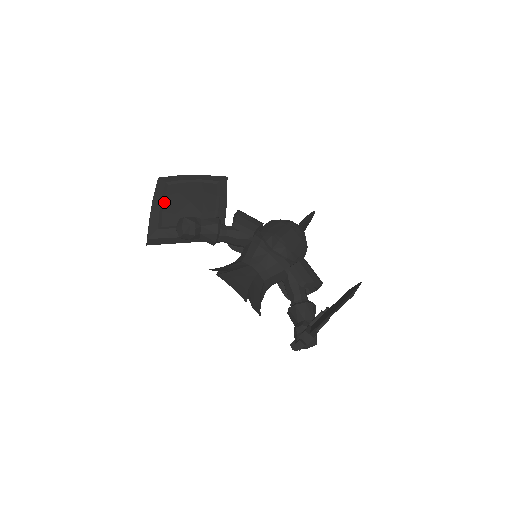
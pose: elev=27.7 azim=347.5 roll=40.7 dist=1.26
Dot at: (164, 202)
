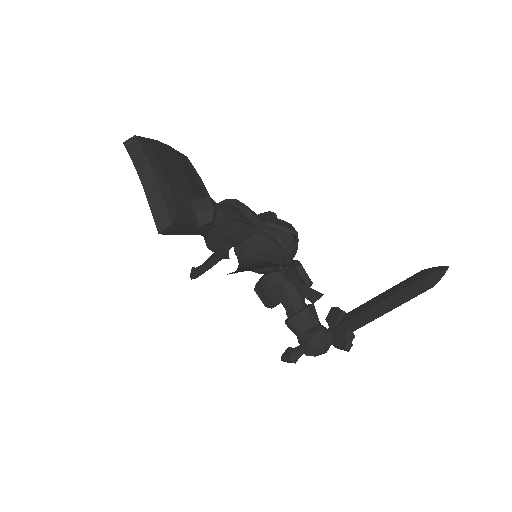
Dot at: (165, 172)
